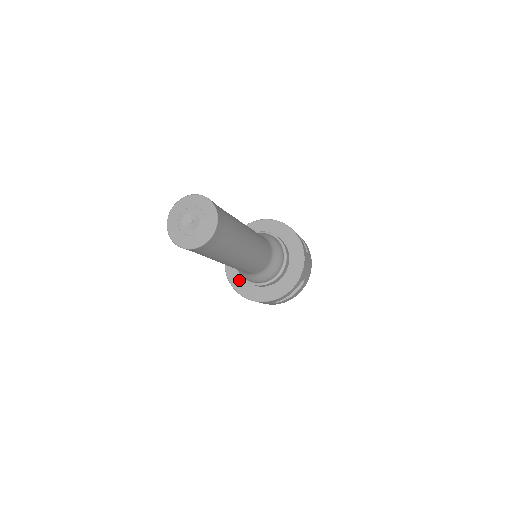
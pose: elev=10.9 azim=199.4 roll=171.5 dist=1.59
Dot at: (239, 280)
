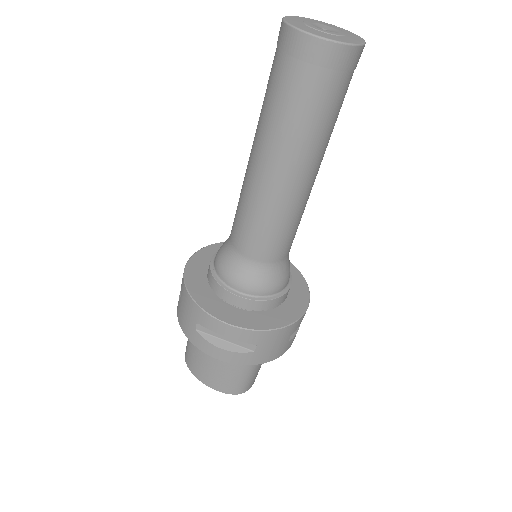
Dot at: (234, 313)
